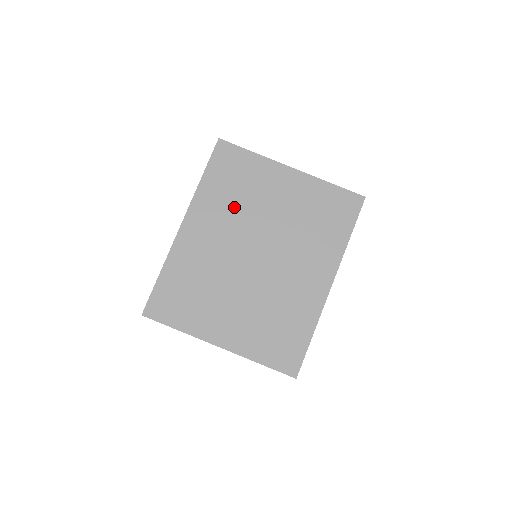
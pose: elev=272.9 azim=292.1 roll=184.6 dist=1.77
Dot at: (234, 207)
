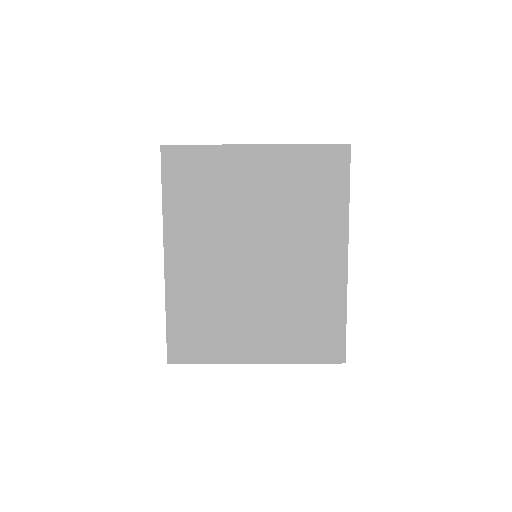
Dot at: (211, 216)
